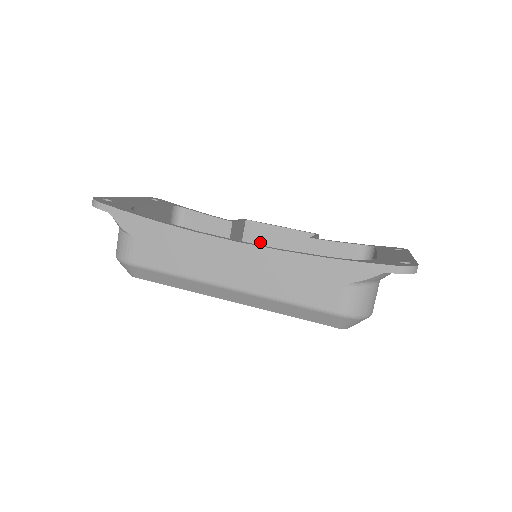
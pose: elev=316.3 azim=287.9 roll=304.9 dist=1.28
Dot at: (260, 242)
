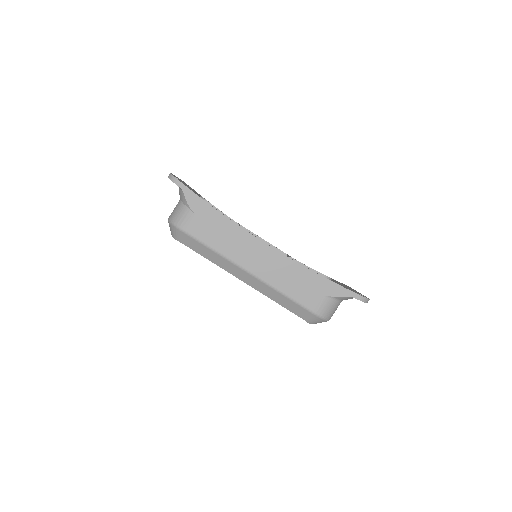
Dot at: occluded
